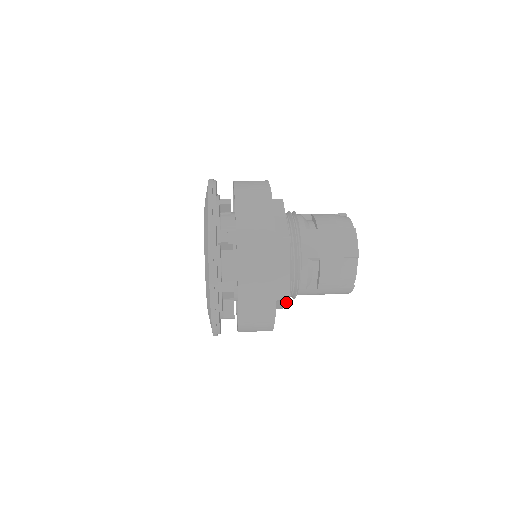
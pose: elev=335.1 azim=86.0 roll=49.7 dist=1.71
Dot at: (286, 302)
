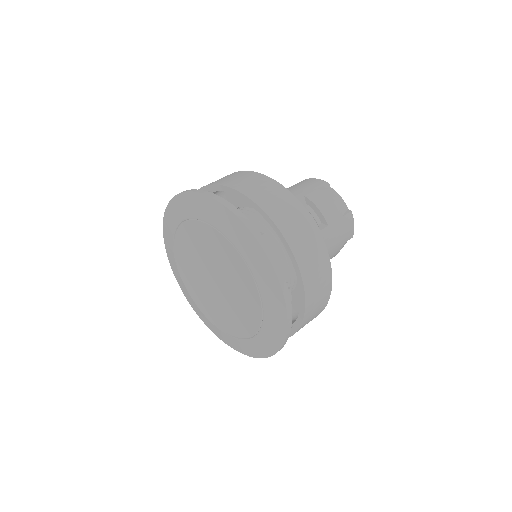
Dot at: occluded
